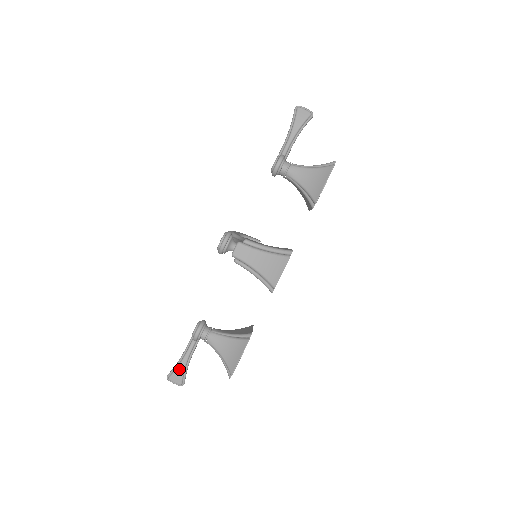
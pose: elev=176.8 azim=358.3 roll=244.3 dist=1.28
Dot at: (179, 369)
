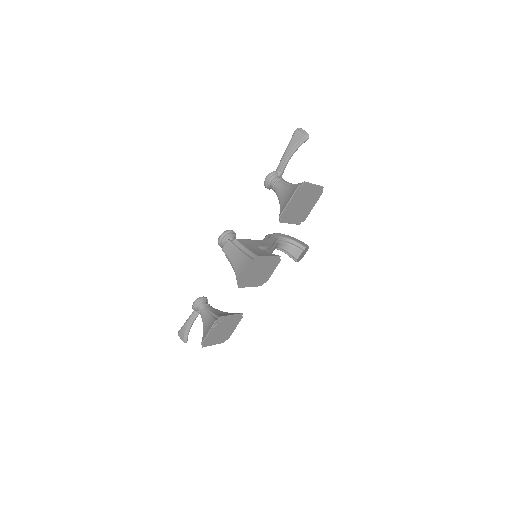
Dot at: (183, 329)
